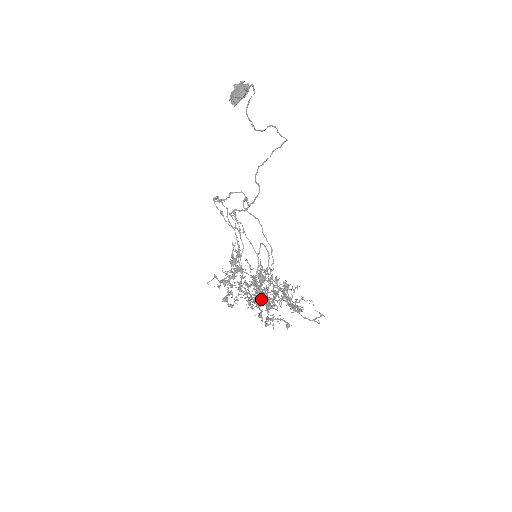
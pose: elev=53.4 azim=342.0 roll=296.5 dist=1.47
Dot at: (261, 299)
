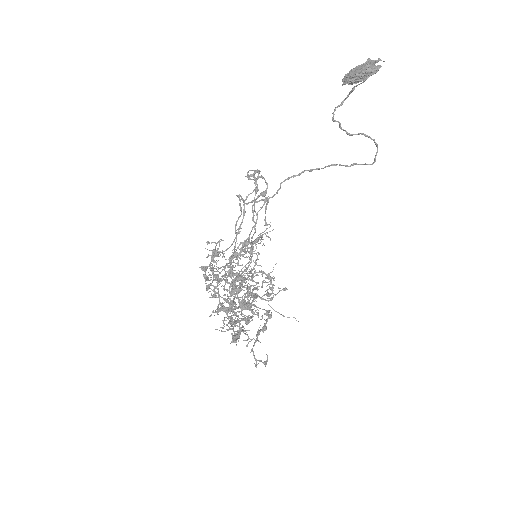
Dot at: (261, 298)
